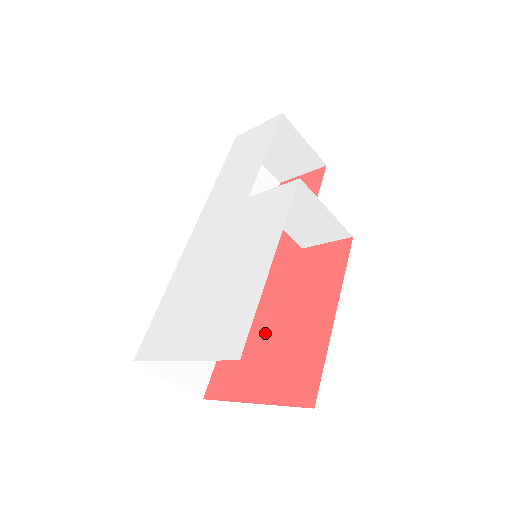
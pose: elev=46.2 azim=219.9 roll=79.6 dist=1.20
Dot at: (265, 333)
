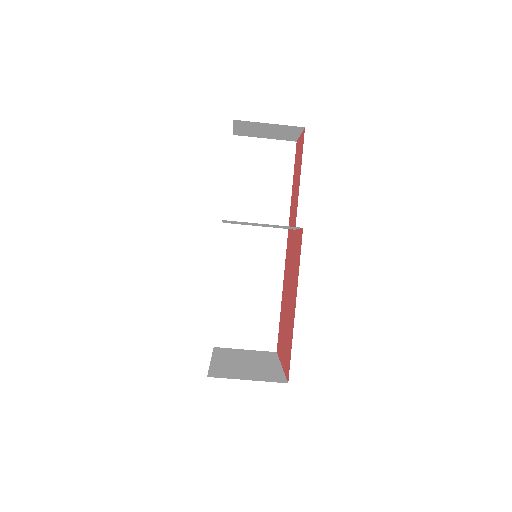
Dot at: (286, 309)
